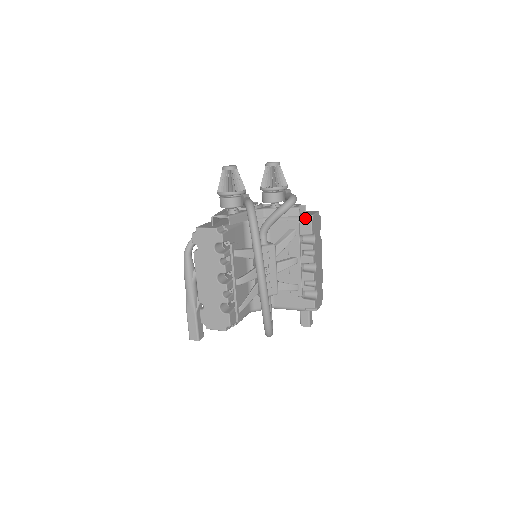
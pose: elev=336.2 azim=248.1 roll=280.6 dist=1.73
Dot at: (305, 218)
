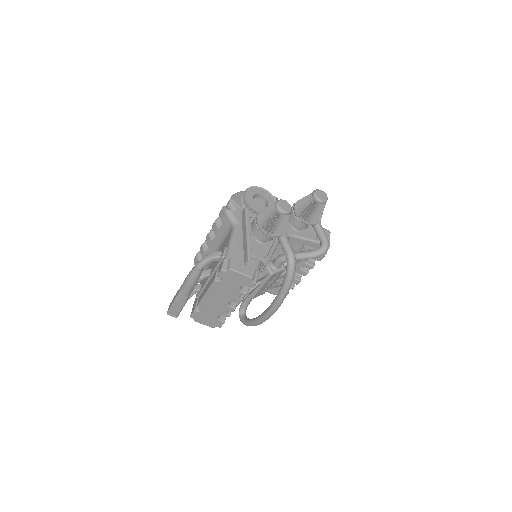
Dot at: occluded
